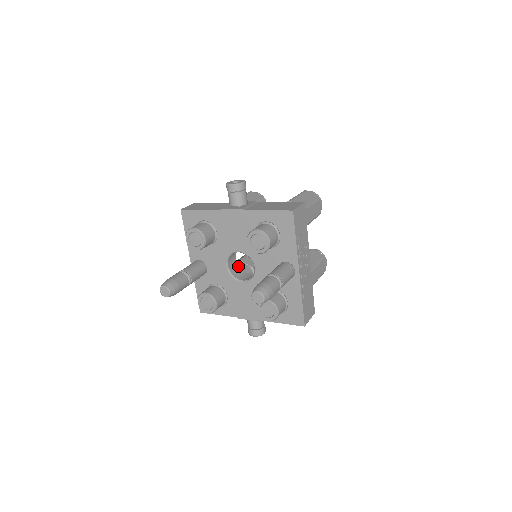
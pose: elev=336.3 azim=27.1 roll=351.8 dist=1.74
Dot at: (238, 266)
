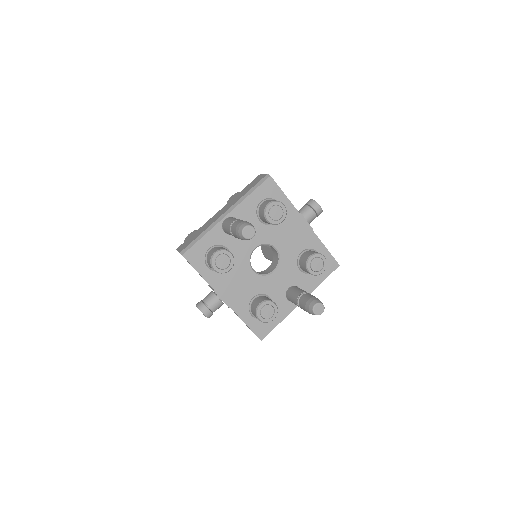
Dot at: occluded
